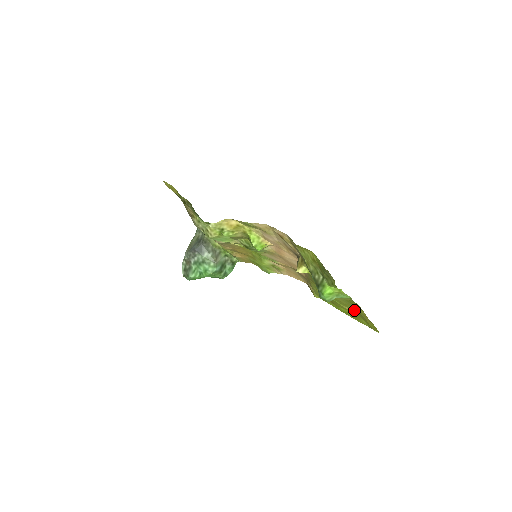
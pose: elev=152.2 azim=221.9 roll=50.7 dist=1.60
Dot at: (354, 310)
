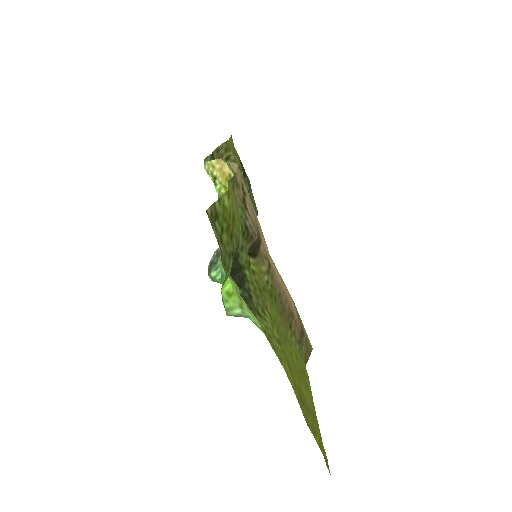
Dot at: (304, 394)
